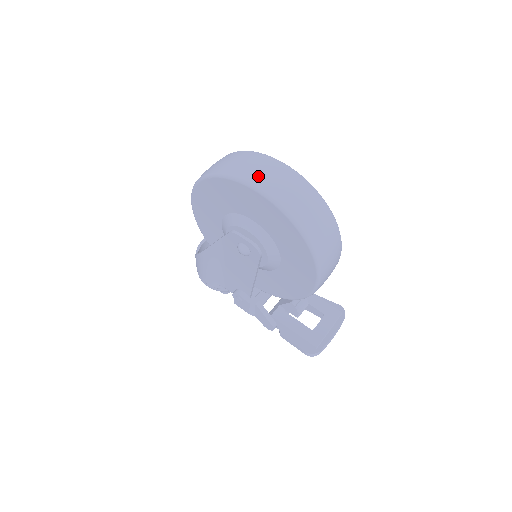
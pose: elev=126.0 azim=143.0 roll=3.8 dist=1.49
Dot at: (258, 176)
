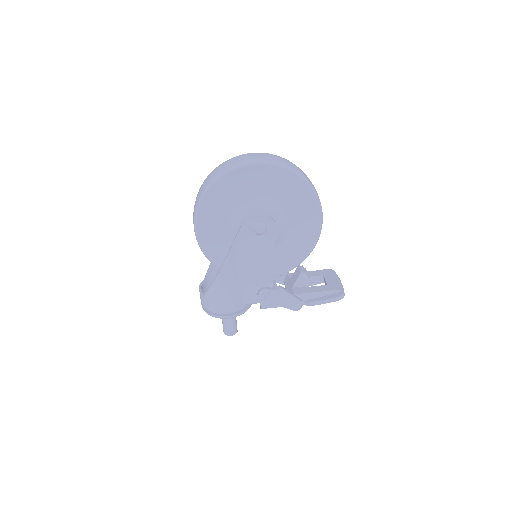
Dot at: (250, 159)
